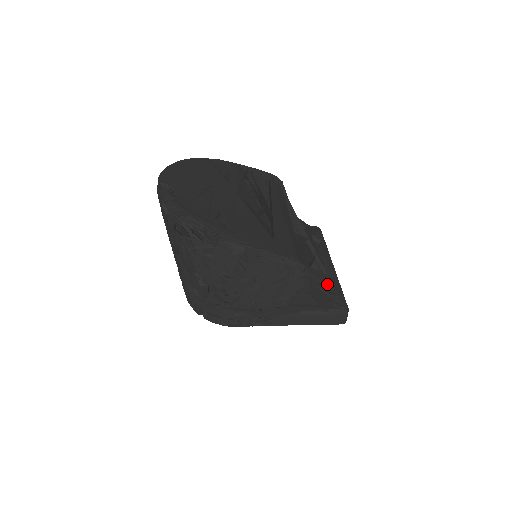
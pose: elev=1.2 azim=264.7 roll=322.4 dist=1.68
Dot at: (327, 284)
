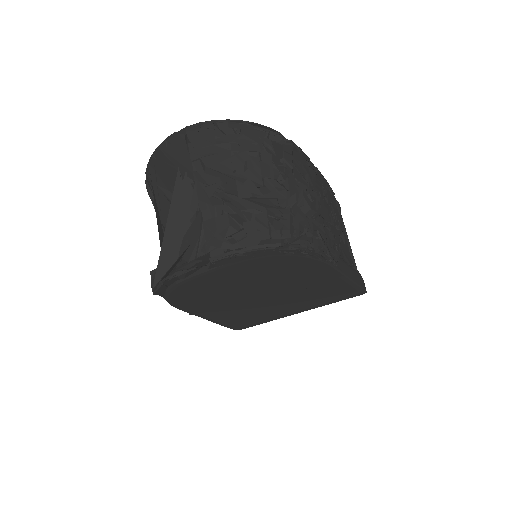
Dot at: occluded
